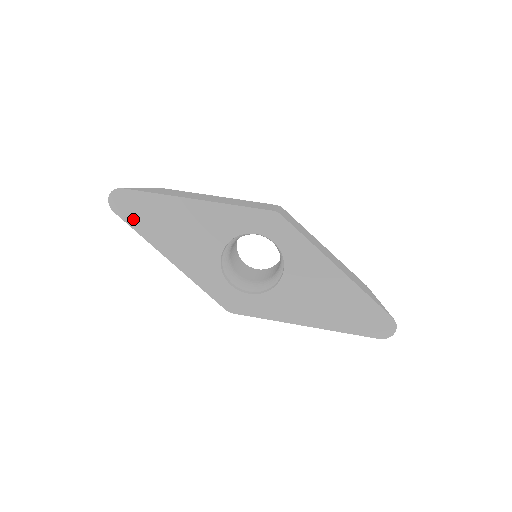
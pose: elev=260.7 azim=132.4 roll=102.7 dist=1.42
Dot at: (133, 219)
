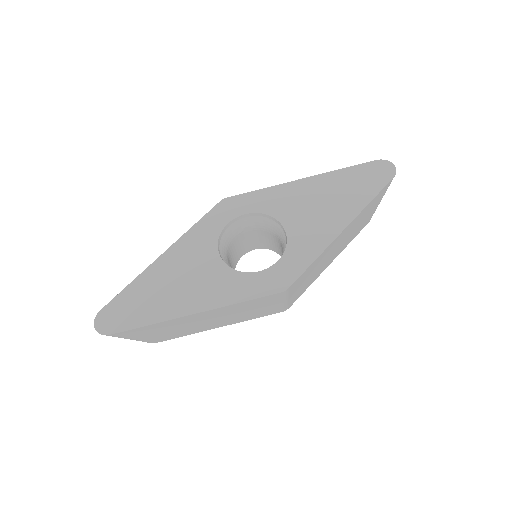
Dot at: (131, 321)
